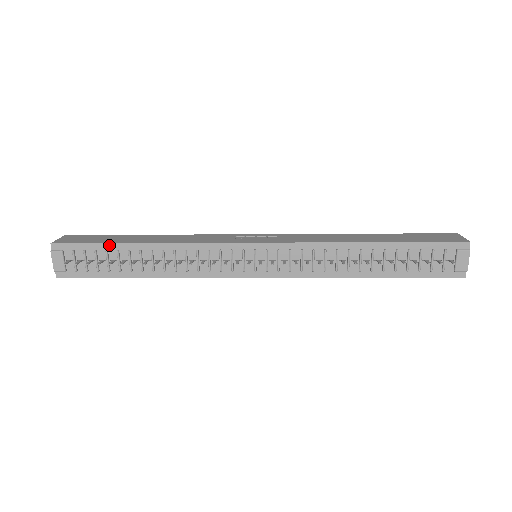
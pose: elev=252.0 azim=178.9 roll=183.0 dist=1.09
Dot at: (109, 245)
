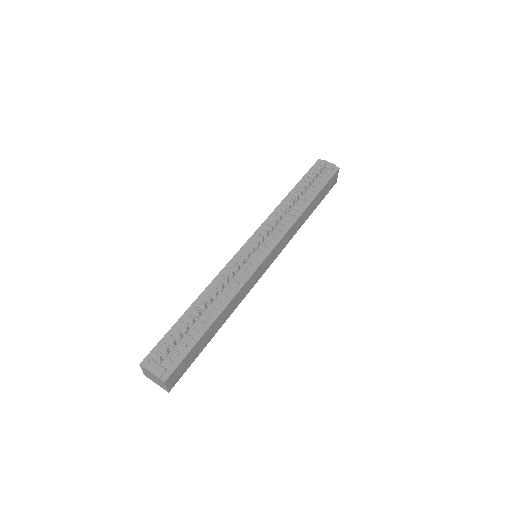
Dot at: (175, 325)
